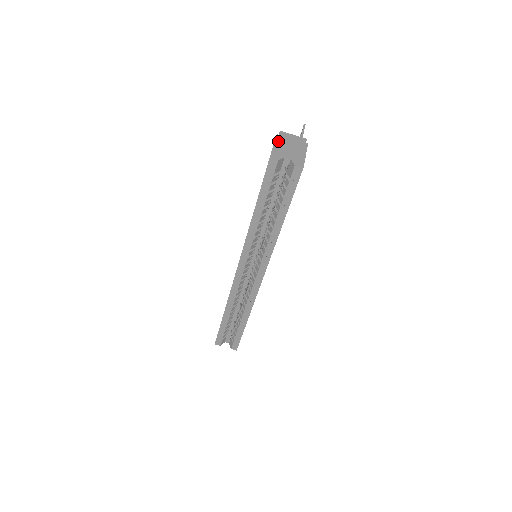
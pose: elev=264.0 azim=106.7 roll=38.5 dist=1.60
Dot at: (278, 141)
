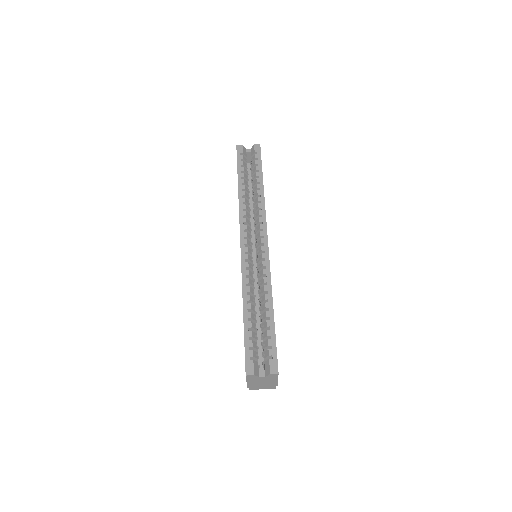
Dot at: occluded
